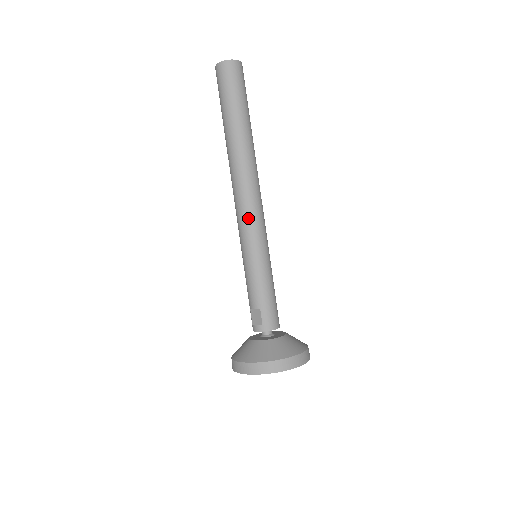
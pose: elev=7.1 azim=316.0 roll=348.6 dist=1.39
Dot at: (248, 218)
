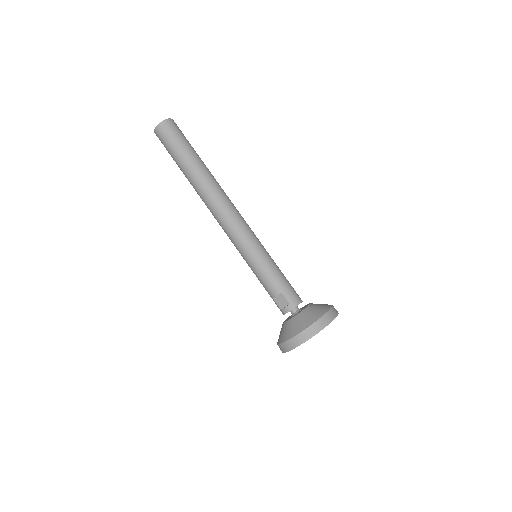
Dot at: (237, 228)
